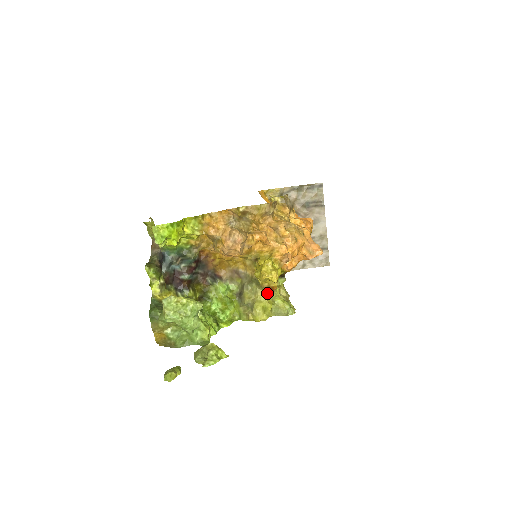
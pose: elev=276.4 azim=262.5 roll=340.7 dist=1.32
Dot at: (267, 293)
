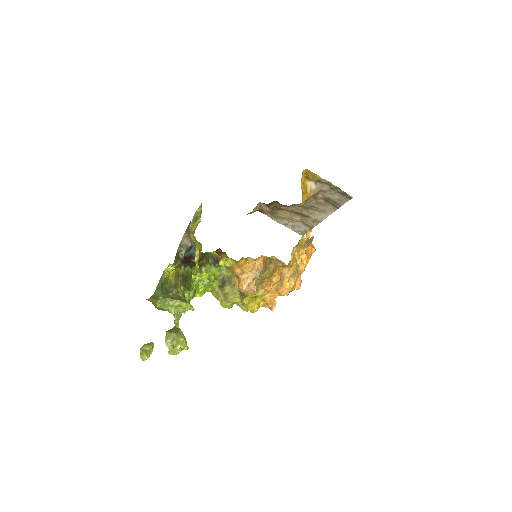
Dot at: occluded
